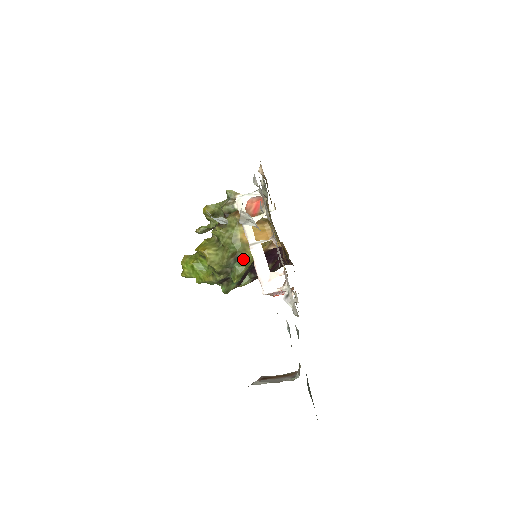
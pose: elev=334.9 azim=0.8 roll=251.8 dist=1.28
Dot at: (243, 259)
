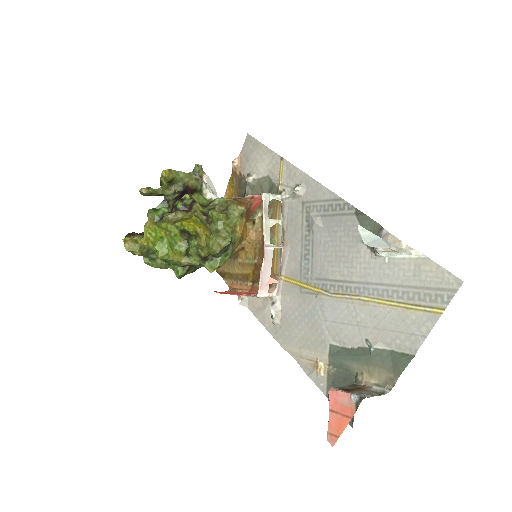
Dot at: (231, 252)
